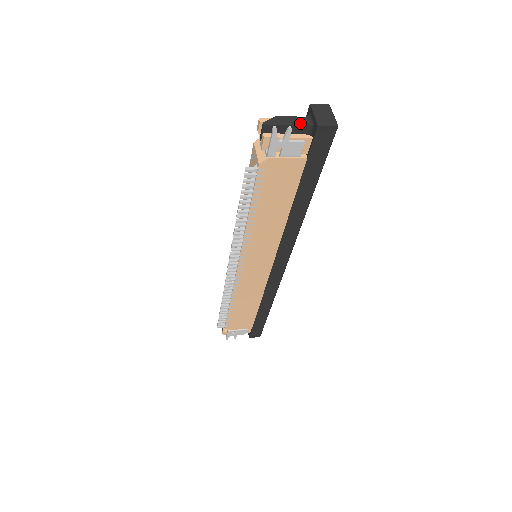
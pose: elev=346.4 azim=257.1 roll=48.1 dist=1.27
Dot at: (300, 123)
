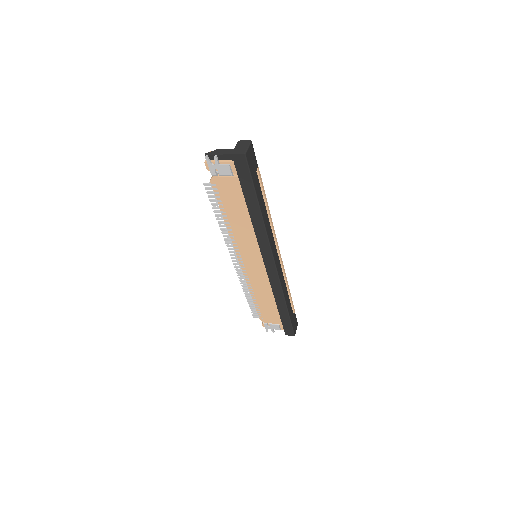
Dot at: (228, 153)
